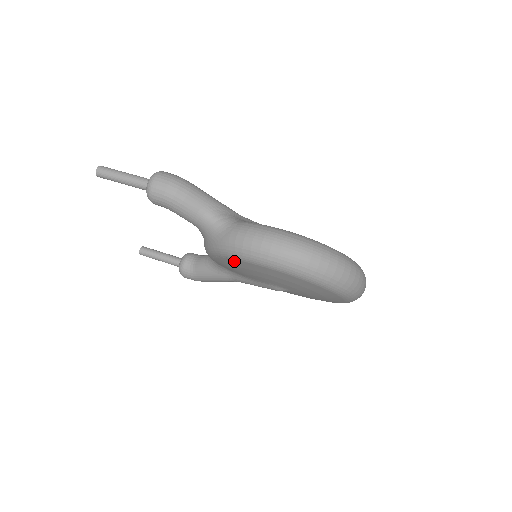
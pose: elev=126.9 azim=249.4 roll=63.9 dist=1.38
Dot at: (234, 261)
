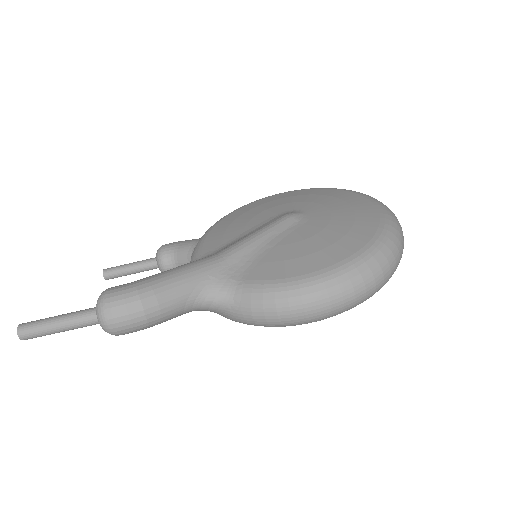
Dot at: occluded
